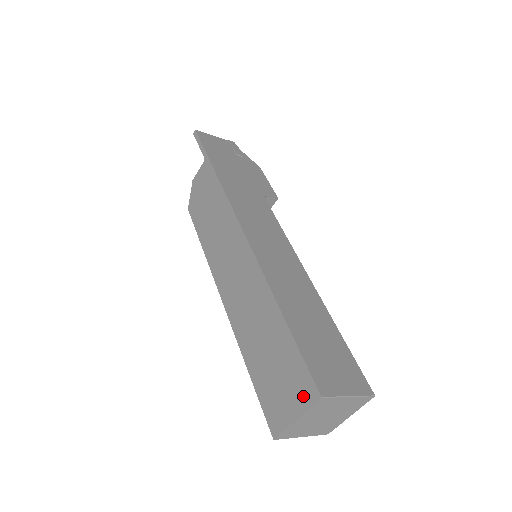
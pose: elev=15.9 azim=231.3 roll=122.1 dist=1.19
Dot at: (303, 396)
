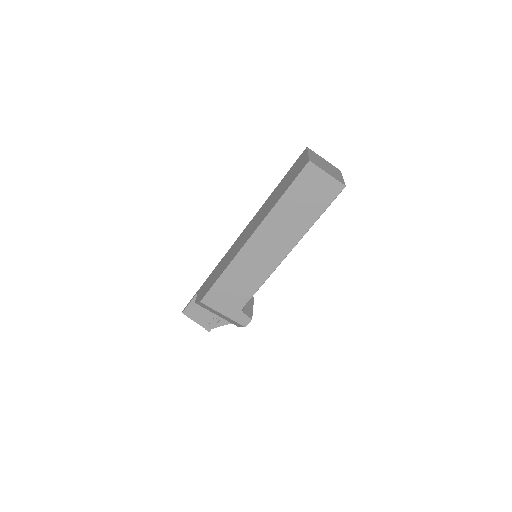
Dot at: (303, 156)
